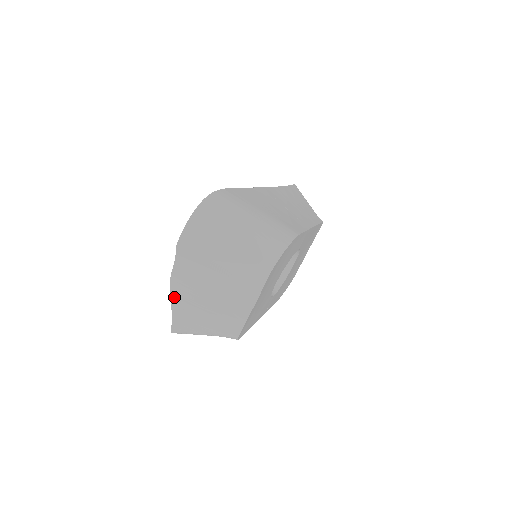
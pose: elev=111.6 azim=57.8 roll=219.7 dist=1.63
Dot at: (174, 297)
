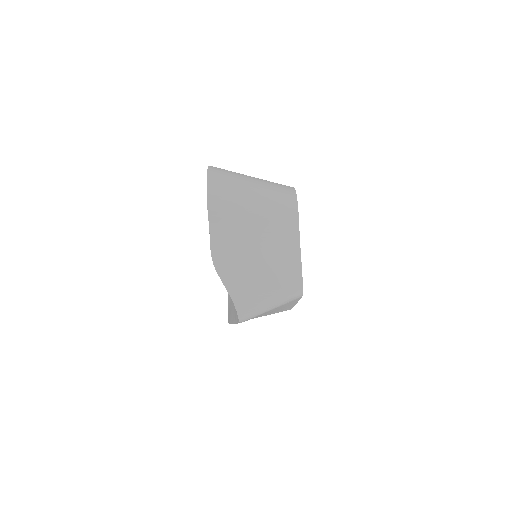
Dot at: (224, 277)
